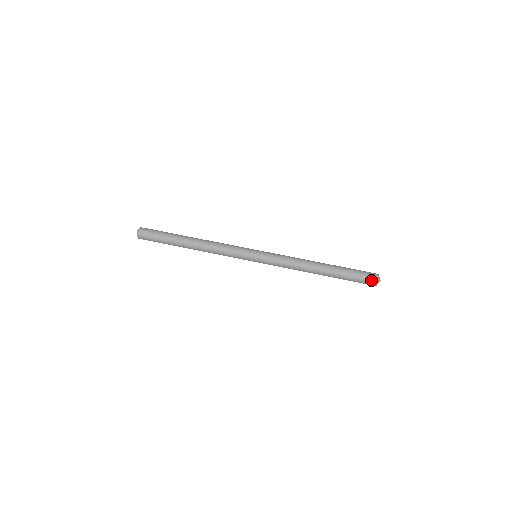
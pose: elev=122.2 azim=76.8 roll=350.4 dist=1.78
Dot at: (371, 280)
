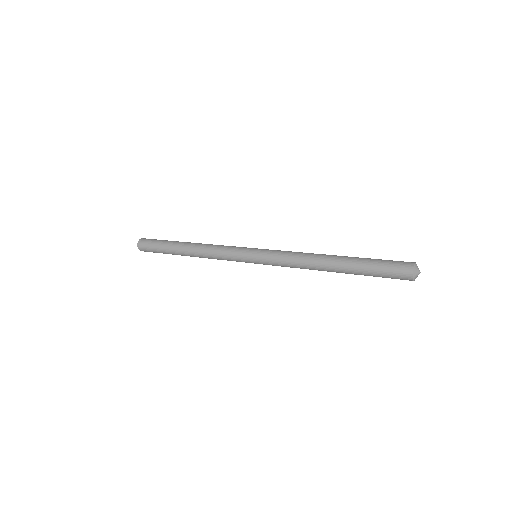
Dot at: (403, 267)
